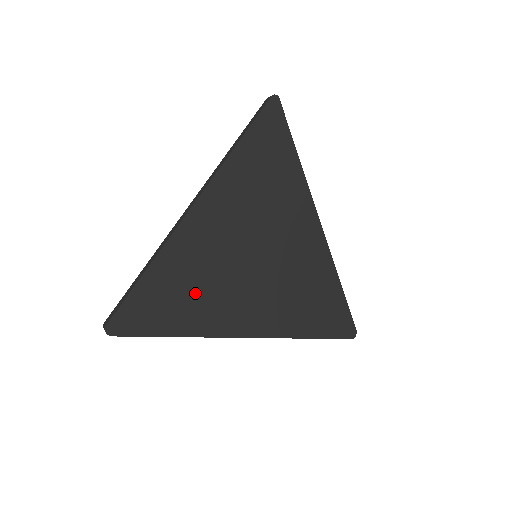
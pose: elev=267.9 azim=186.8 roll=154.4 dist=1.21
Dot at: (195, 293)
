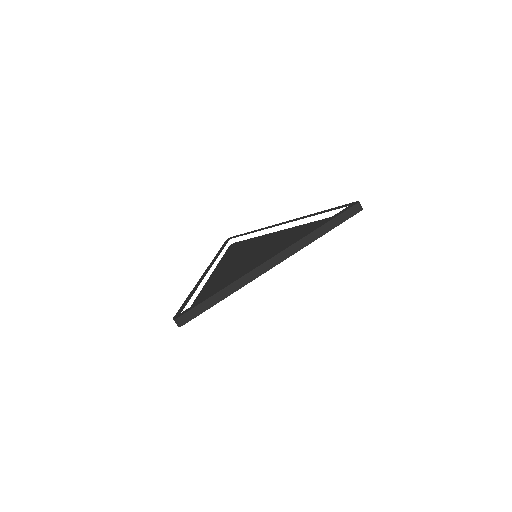
Dot at: (222, 286)
